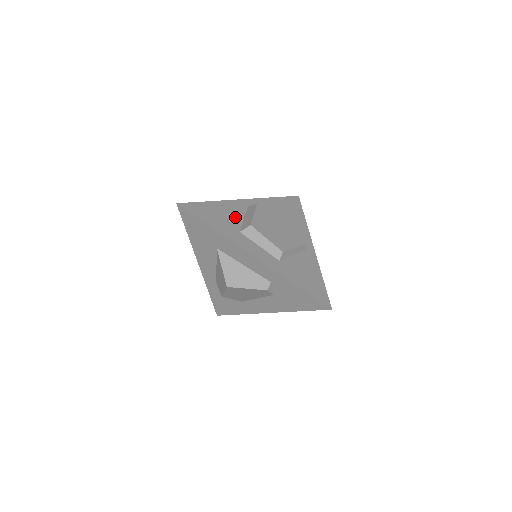
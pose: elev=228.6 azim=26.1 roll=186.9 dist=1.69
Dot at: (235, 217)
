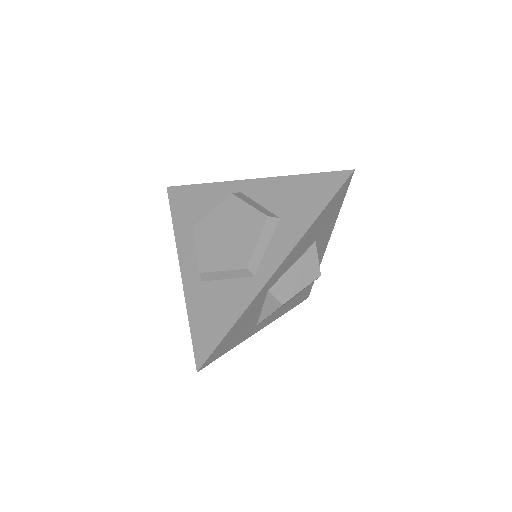
Dot at: (208, 209)
